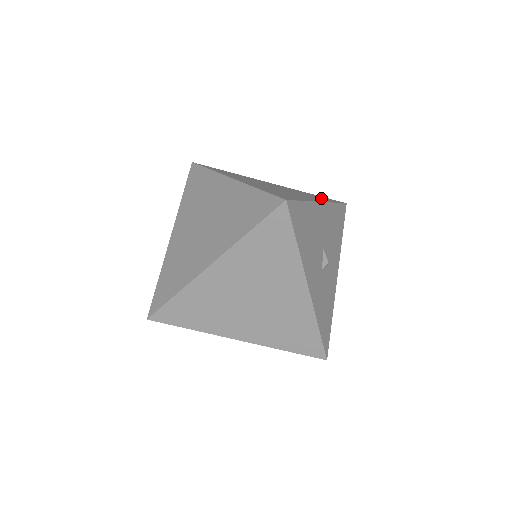
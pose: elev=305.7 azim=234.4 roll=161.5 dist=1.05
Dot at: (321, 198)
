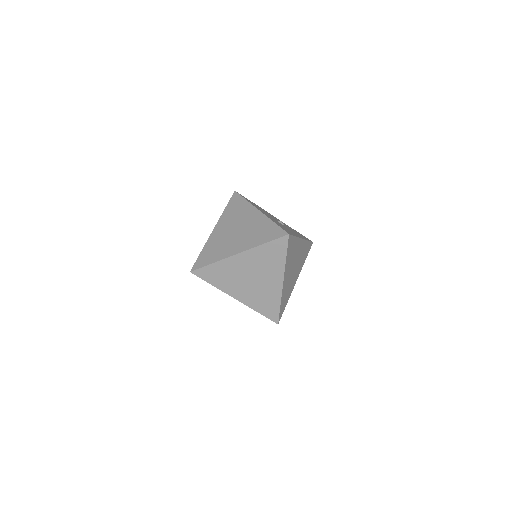
Dot at: occluded
